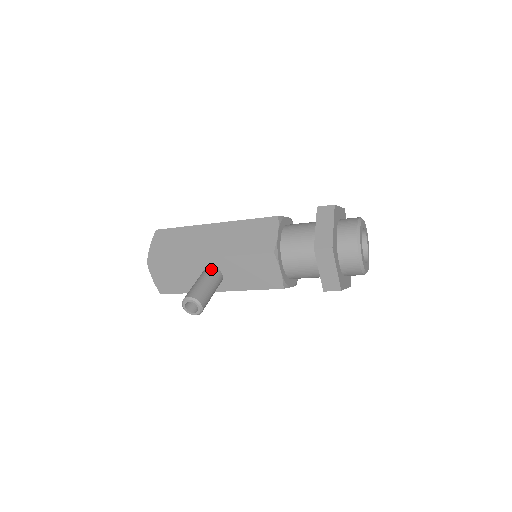
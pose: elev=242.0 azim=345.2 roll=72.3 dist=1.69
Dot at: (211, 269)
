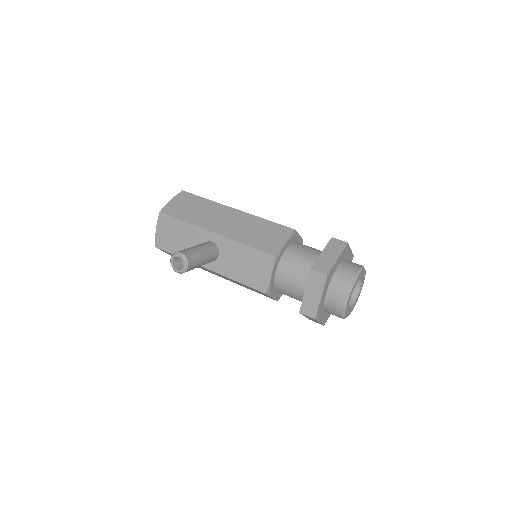
Dot at: (212, 244)
